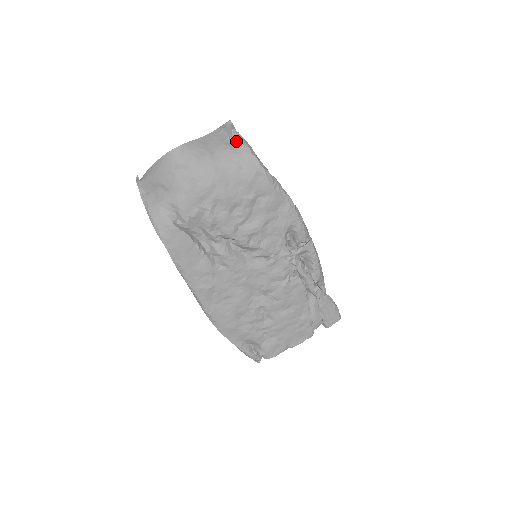
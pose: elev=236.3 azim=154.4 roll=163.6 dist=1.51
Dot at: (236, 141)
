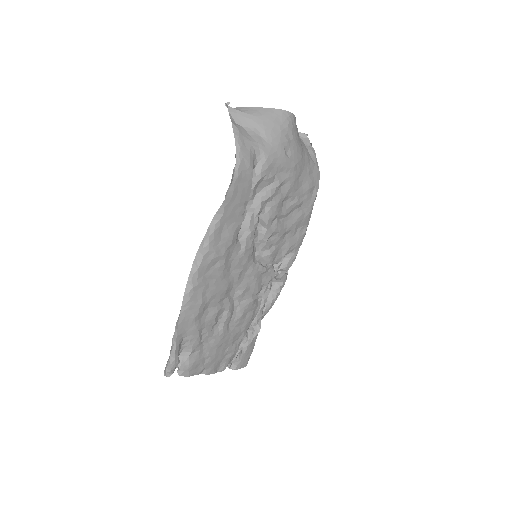
Dot at: (313, 152)
